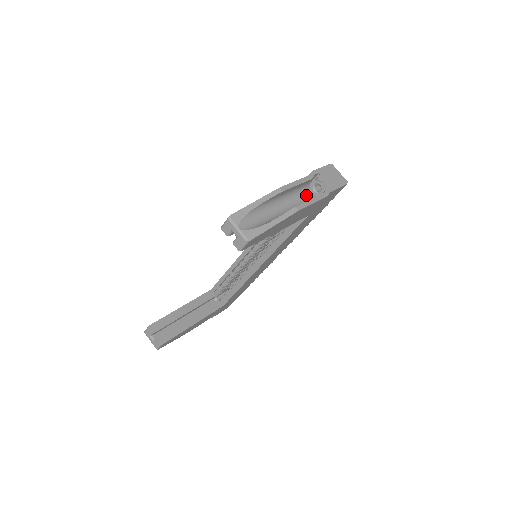
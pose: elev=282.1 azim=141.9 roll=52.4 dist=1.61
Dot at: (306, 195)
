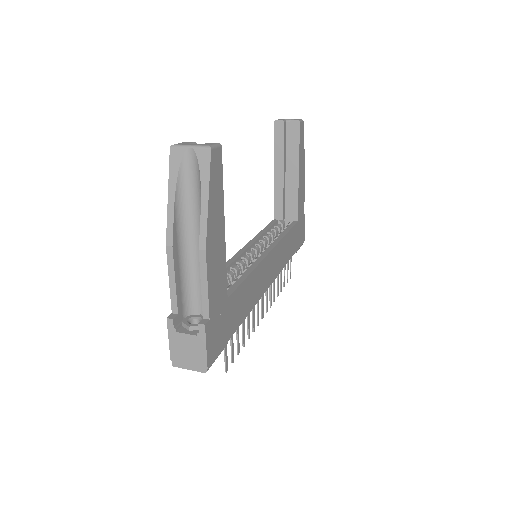
Dot at: occluded
